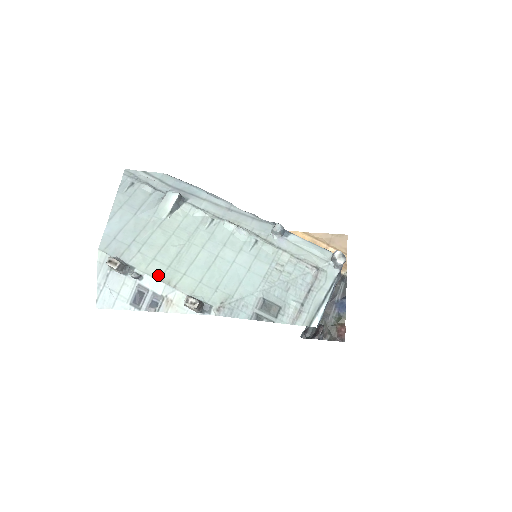
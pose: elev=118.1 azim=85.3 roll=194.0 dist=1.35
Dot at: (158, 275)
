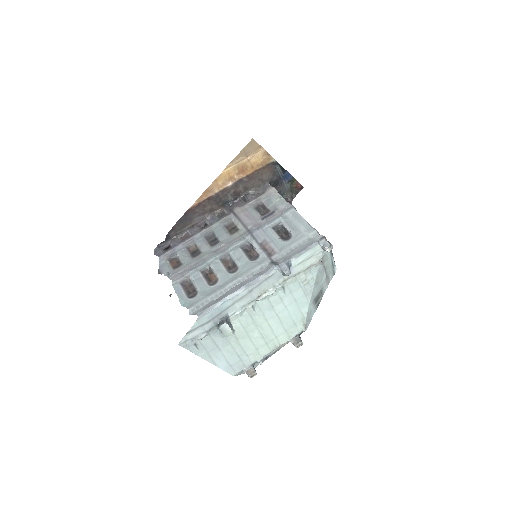
Dot at: (268, 351)
